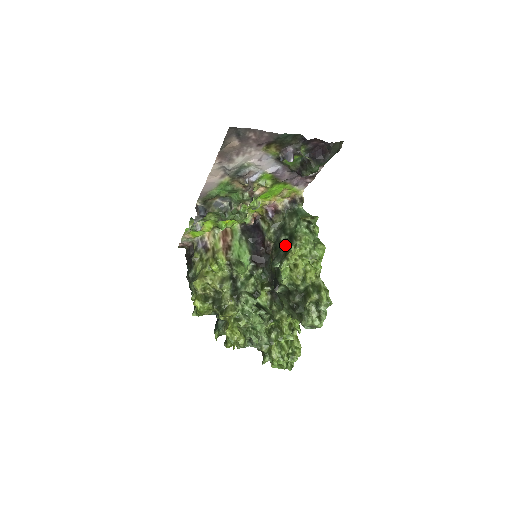
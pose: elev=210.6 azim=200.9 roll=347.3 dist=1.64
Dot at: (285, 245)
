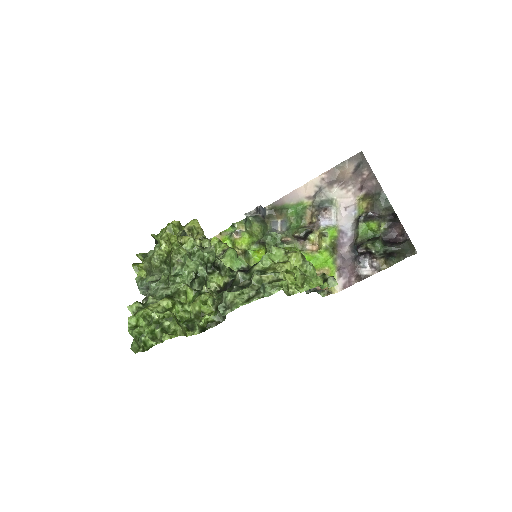
Dot at: occluded
